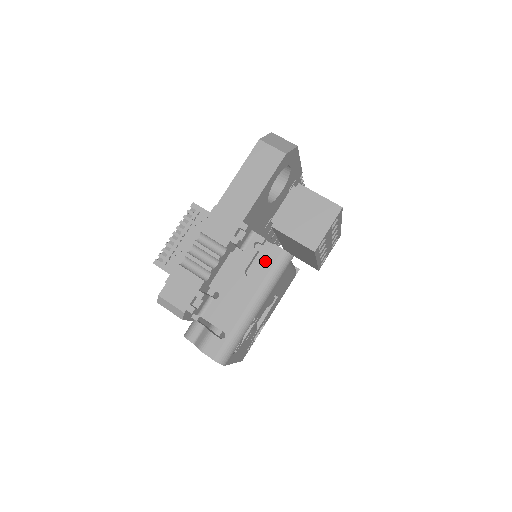
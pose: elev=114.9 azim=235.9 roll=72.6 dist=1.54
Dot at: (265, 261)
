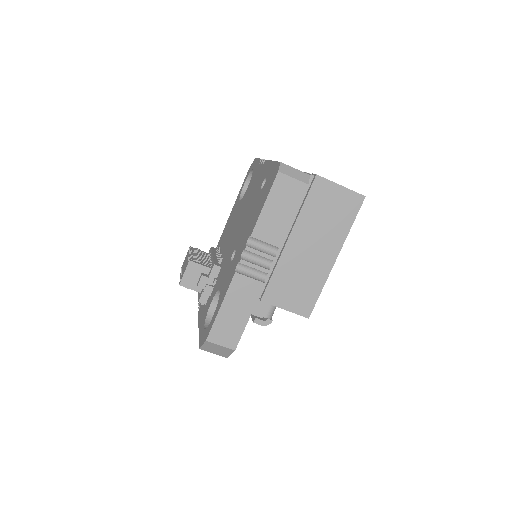
Dot at: occluded
